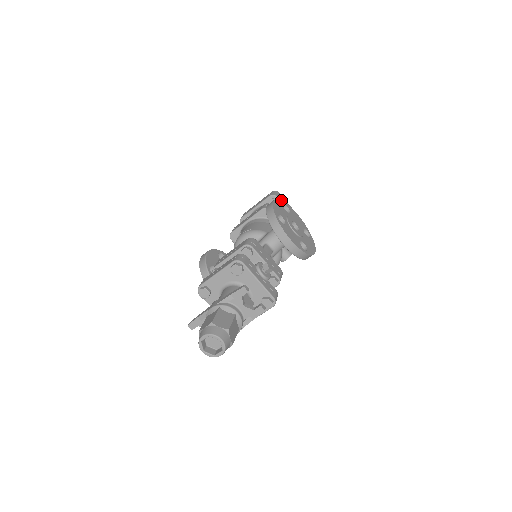
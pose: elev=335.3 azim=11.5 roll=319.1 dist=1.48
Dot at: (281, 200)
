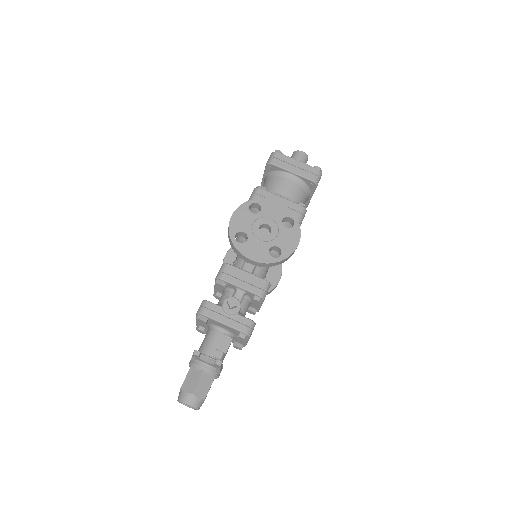
Dot at: (247, 201)
